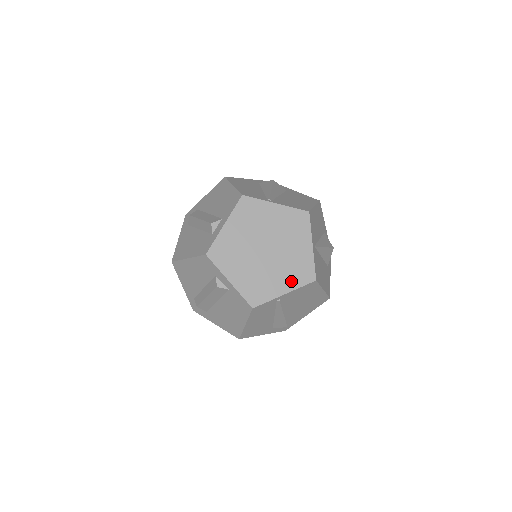
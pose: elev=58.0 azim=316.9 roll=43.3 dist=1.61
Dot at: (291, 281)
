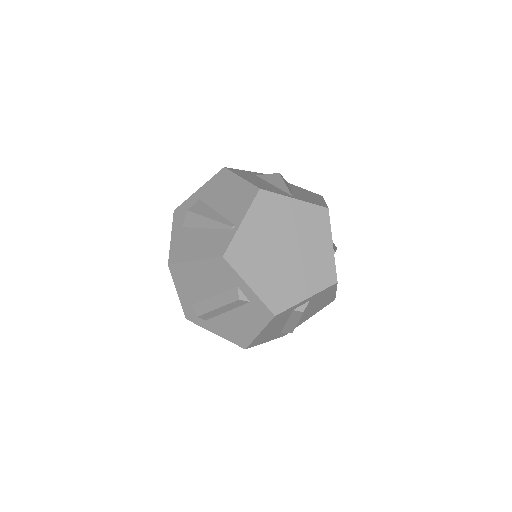
Dot at: (323, 234)
